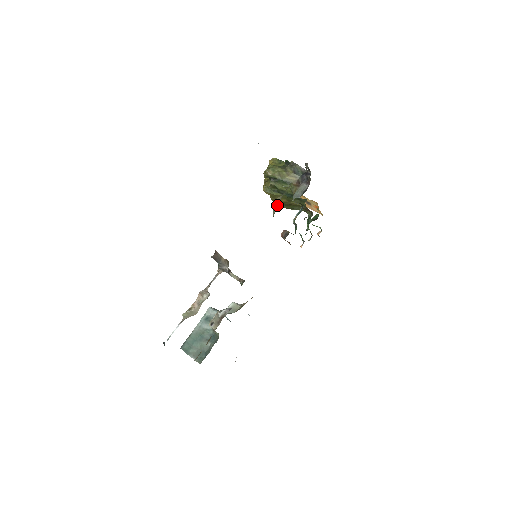
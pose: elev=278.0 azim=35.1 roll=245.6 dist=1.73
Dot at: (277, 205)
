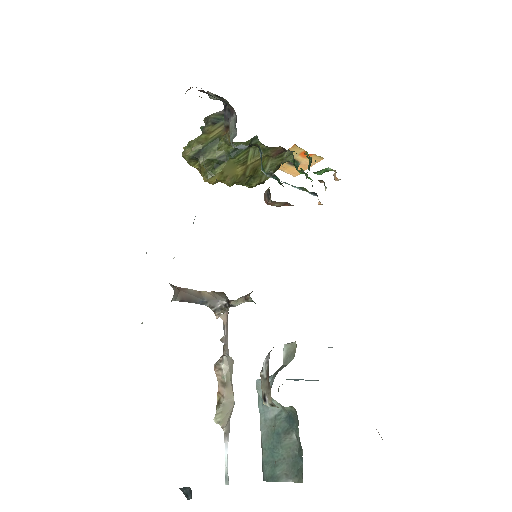
Dot at: occluded
